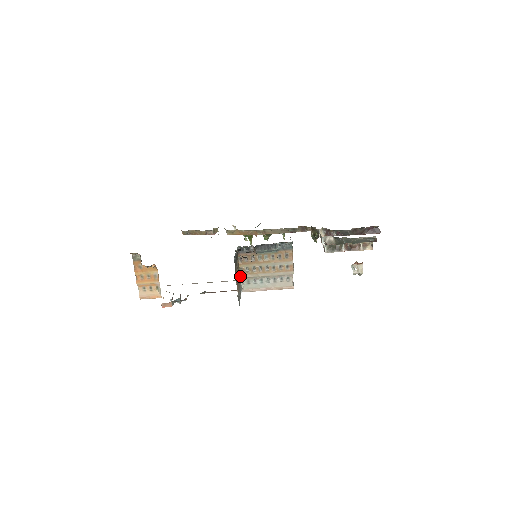
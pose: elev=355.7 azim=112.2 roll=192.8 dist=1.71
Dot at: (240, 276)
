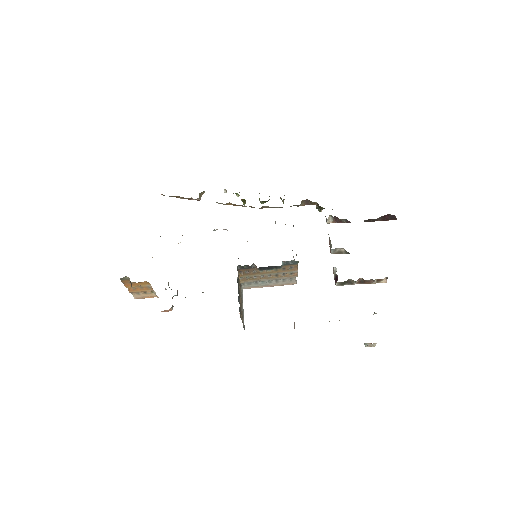
Dot at: (240, 282)
